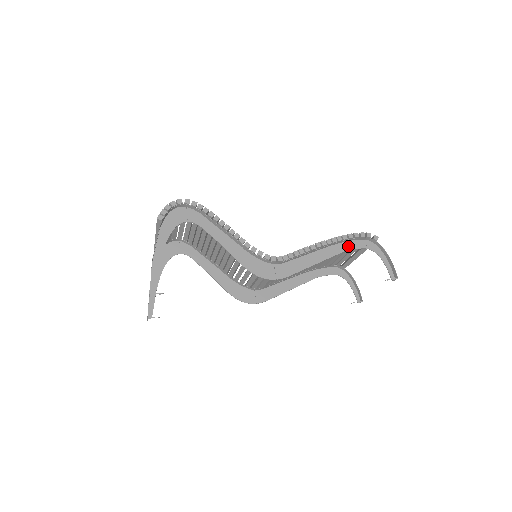
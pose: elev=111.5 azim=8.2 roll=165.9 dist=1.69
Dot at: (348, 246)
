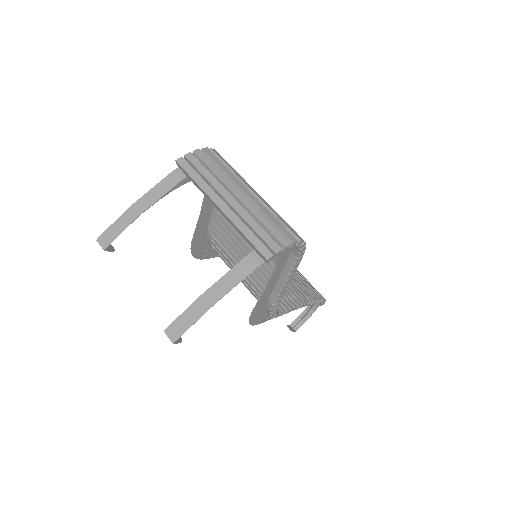
Dot at: occluded
